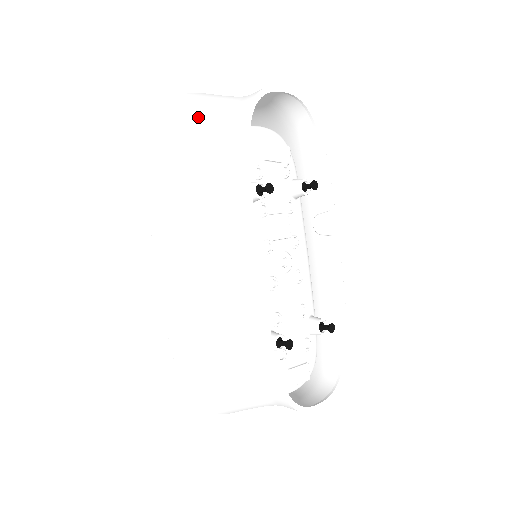
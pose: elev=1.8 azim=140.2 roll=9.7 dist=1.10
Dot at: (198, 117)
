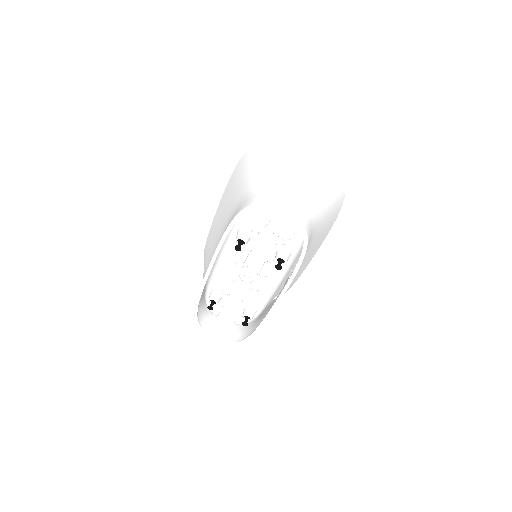
Dot at: (259, 170)
